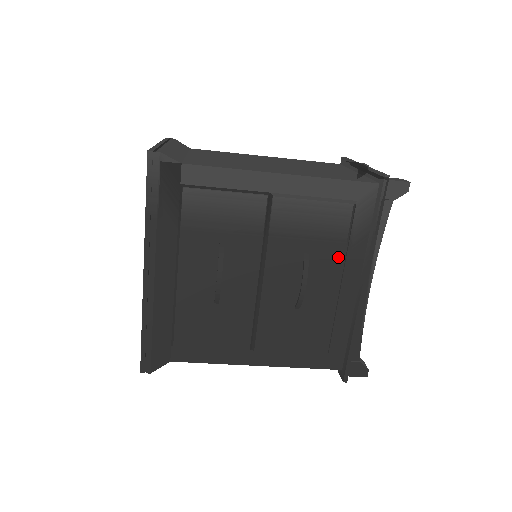
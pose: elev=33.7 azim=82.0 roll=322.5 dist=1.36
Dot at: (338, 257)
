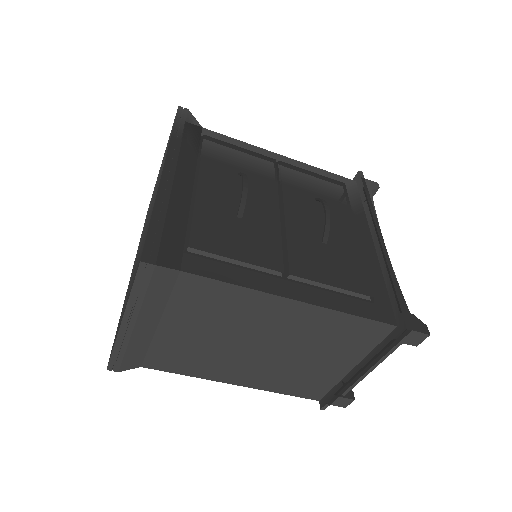
Dot at: (346, 213)
